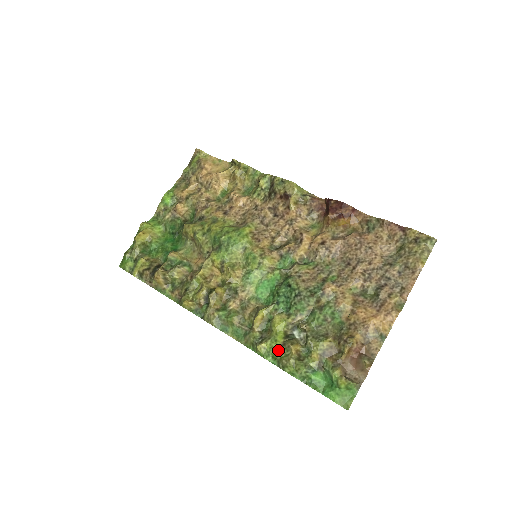
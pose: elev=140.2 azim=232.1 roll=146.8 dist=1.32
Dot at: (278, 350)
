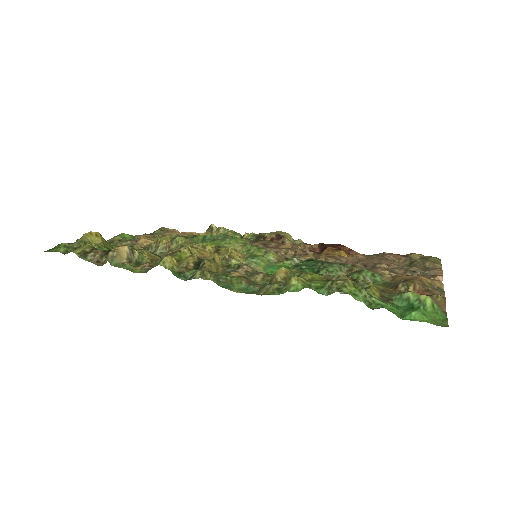
Dot at: (322, 283)
